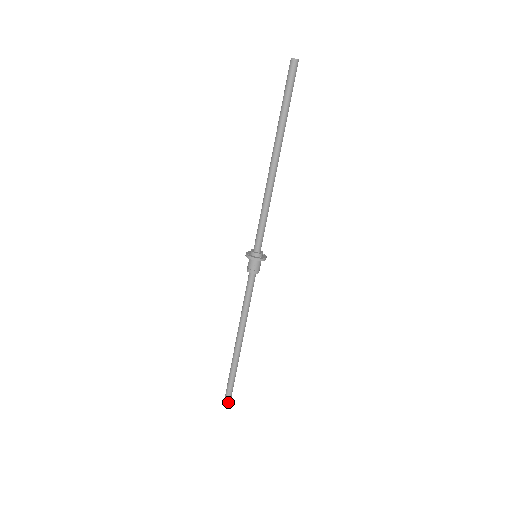
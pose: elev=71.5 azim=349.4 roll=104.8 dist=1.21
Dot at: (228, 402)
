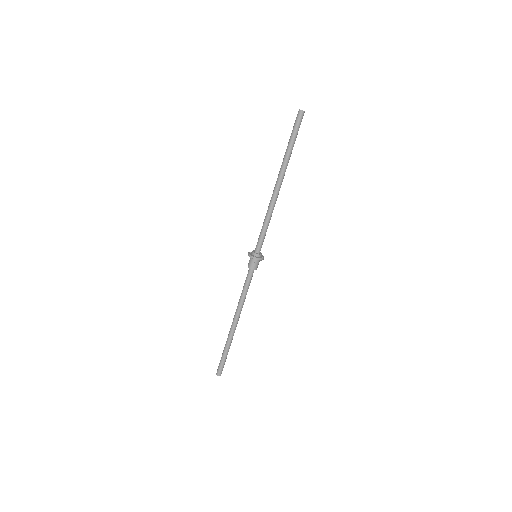
Dot at: occluded
